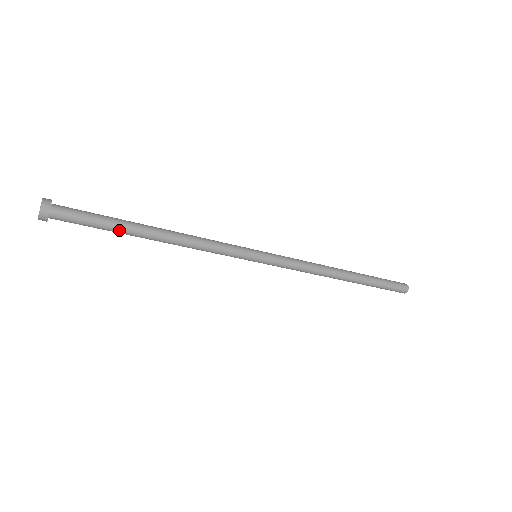
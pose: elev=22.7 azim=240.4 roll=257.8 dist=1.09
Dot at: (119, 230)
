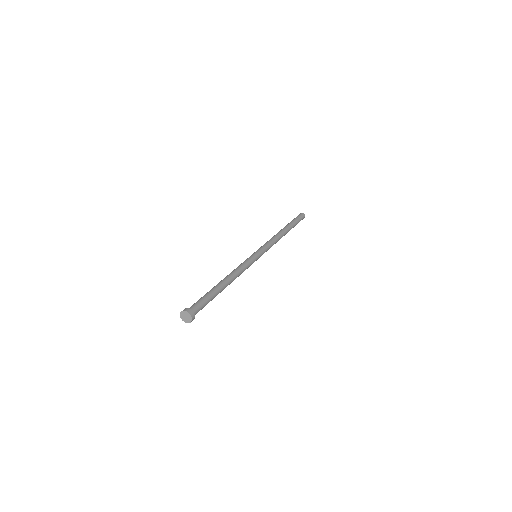
Dot at: occluded
